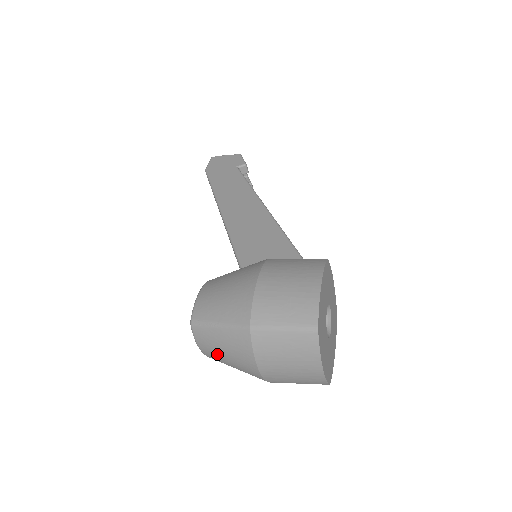
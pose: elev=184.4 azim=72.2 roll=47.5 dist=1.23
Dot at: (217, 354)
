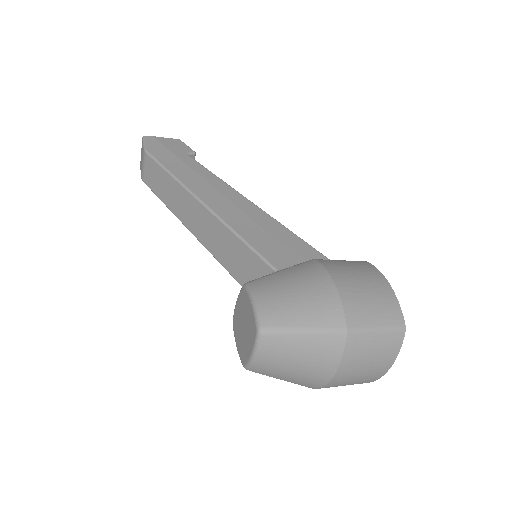
Dot at: (281, 365)
